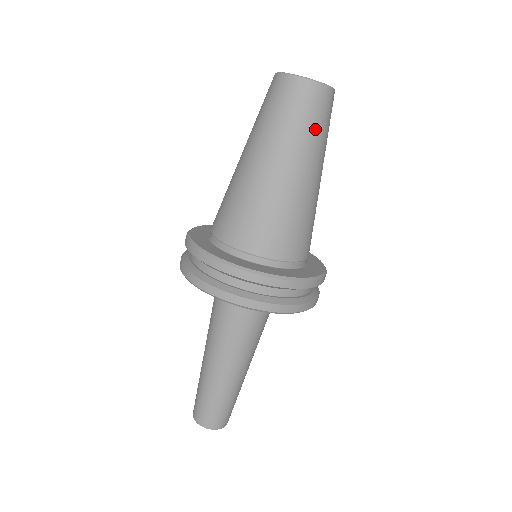
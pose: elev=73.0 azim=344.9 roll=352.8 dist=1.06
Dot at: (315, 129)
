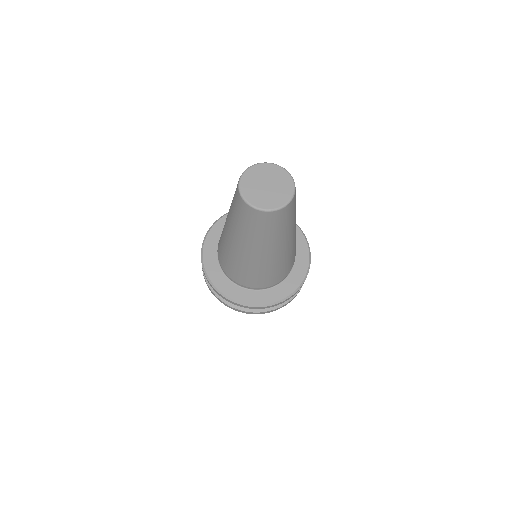
Dot at: (295, 211)
